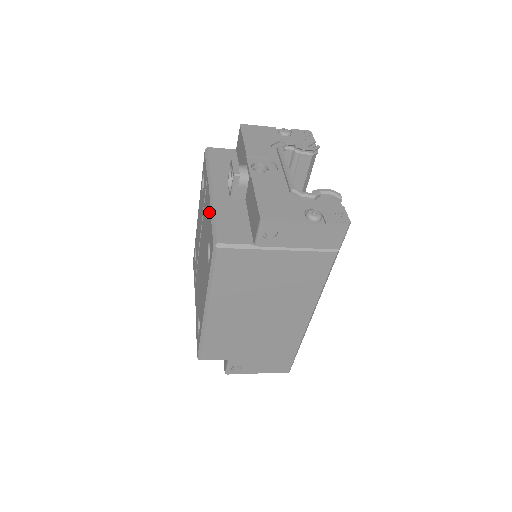
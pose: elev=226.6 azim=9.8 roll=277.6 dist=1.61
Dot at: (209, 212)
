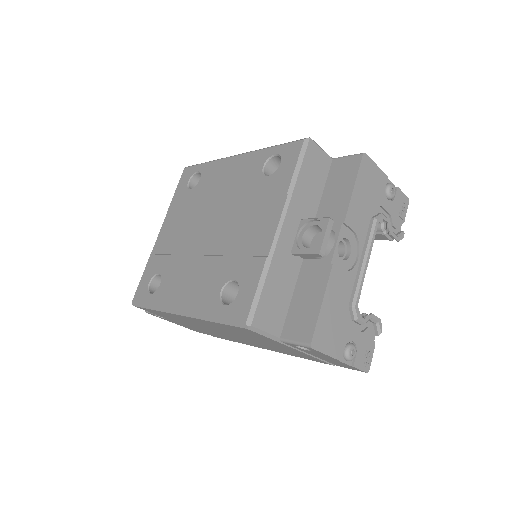
Dot at: (262, 257)
